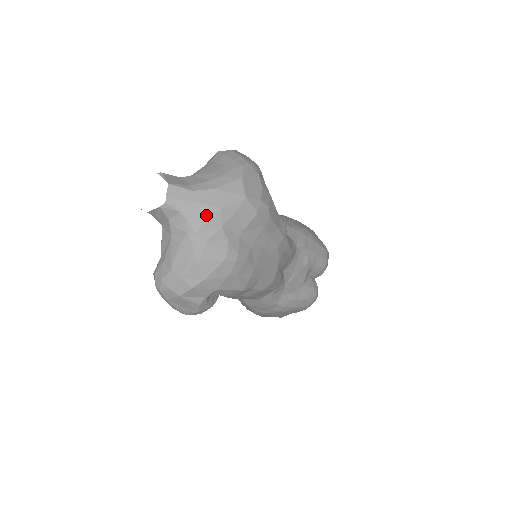
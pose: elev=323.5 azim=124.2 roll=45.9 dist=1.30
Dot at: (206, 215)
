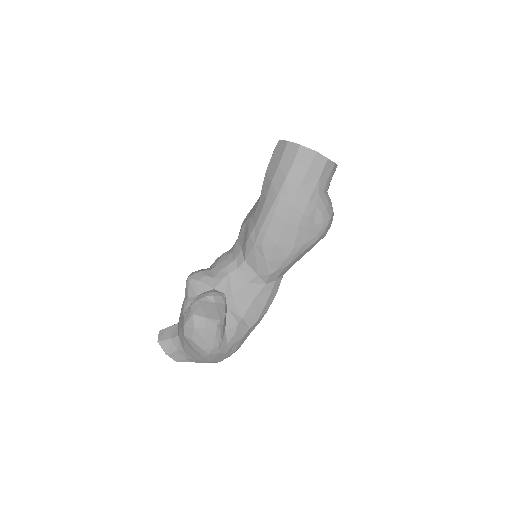
Dot at: occluded
